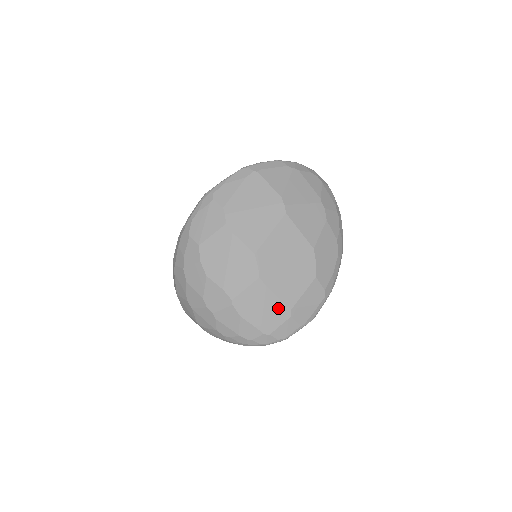
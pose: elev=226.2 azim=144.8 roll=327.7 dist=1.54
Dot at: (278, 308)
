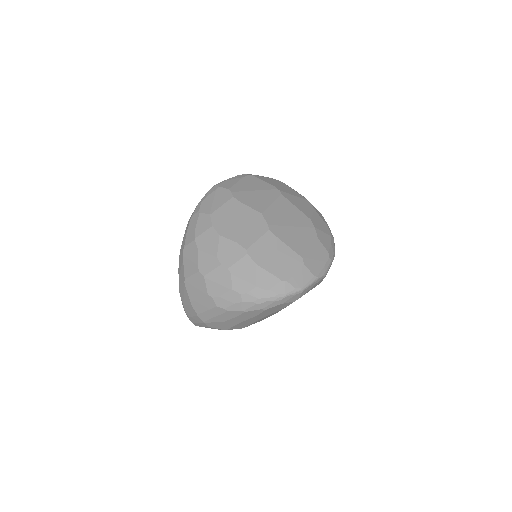
Dot at: (291, 256)
